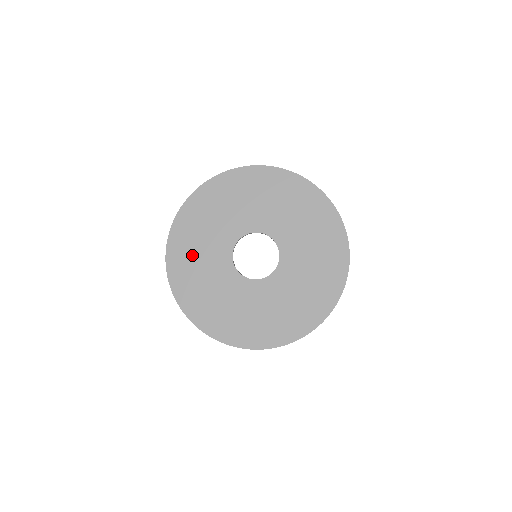
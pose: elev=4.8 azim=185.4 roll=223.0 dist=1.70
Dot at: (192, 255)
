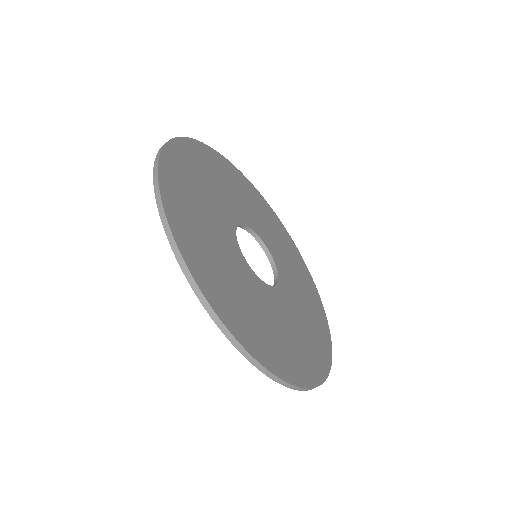
Dot at: (224, 177)
